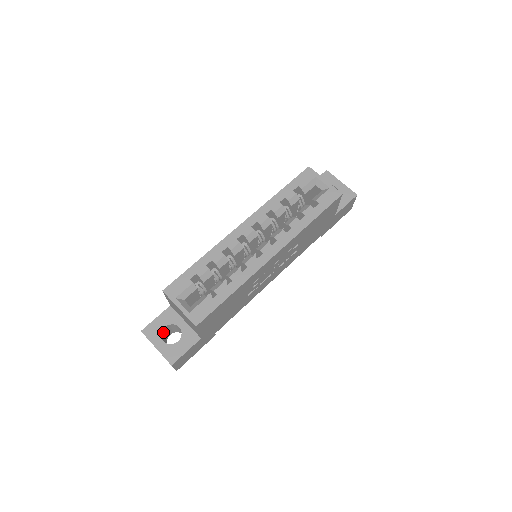
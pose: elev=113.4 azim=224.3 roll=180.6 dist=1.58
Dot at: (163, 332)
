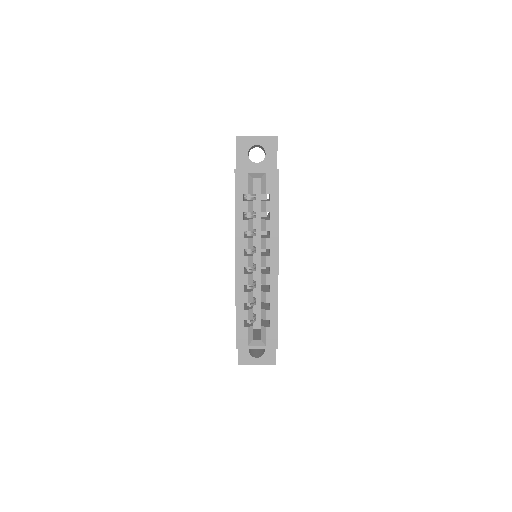
Dot at: (249, 352)
